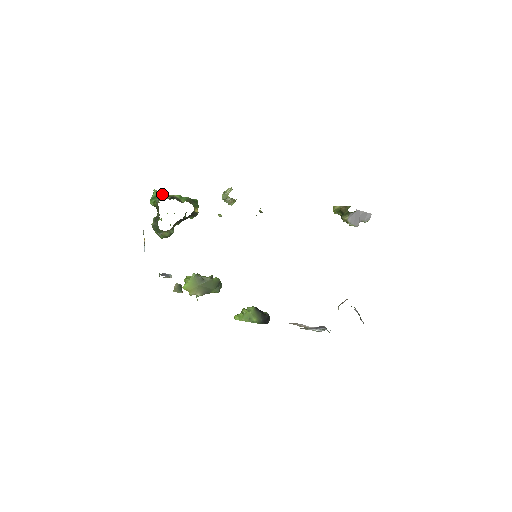
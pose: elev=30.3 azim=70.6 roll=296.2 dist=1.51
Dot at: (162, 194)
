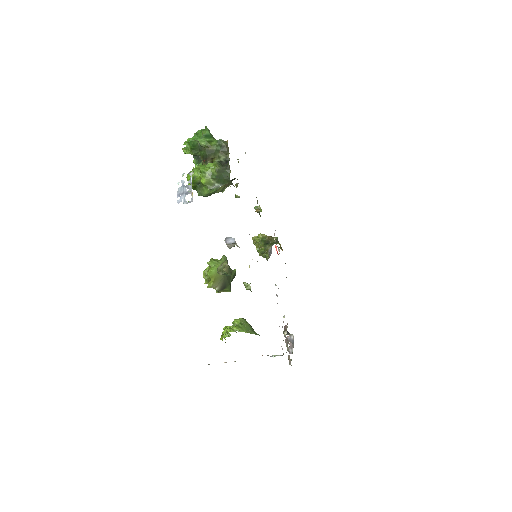
Dot at: occluded
